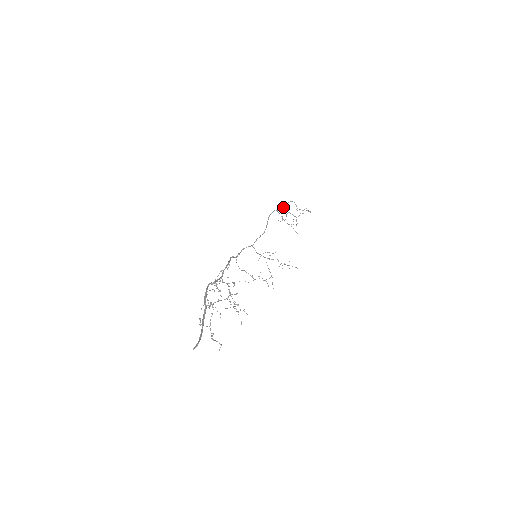
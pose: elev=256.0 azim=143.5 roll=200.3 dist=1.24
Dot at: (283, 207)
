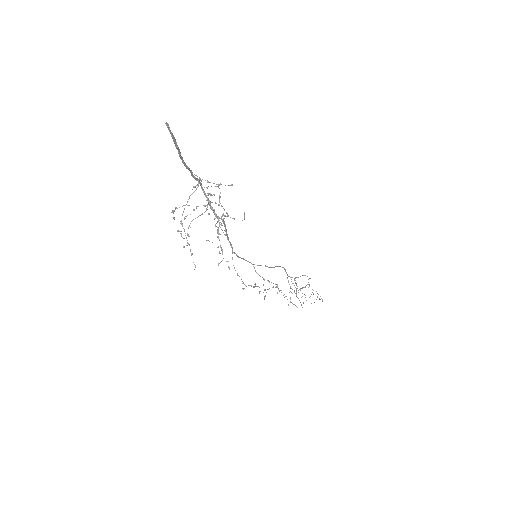
Dot at: (294, 279)
